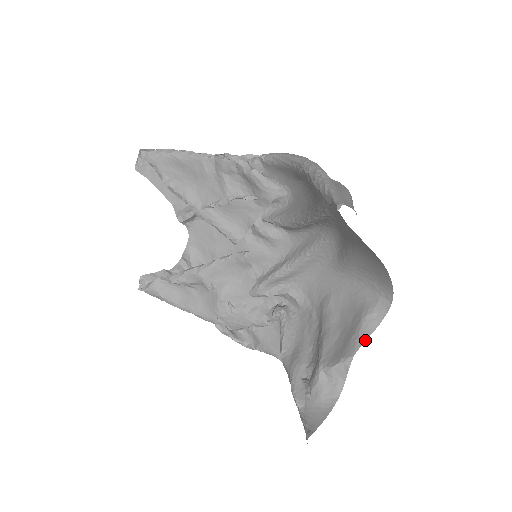
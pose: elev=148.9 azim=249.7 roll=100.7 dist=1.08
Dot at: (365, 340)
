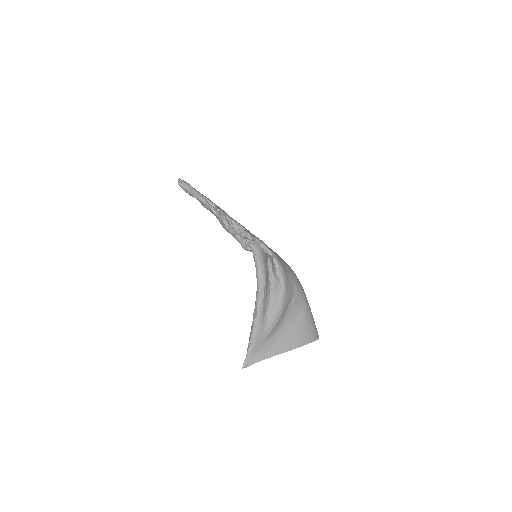
Dot at: occluded
